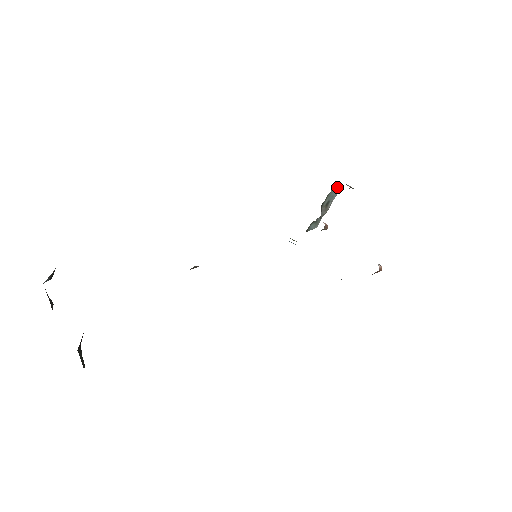
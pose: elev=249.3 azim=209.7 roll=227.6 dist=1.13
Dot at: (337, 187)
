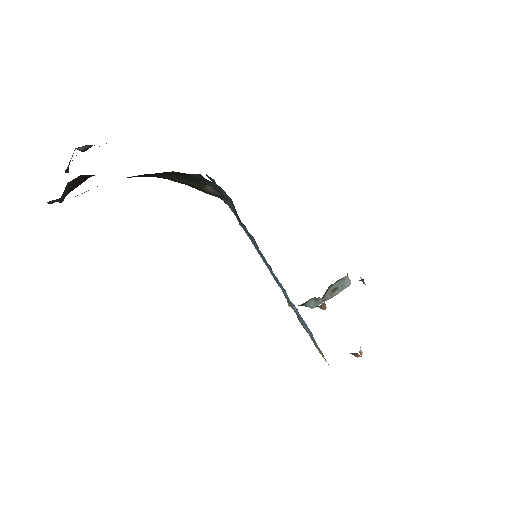
Dot at: occluded
